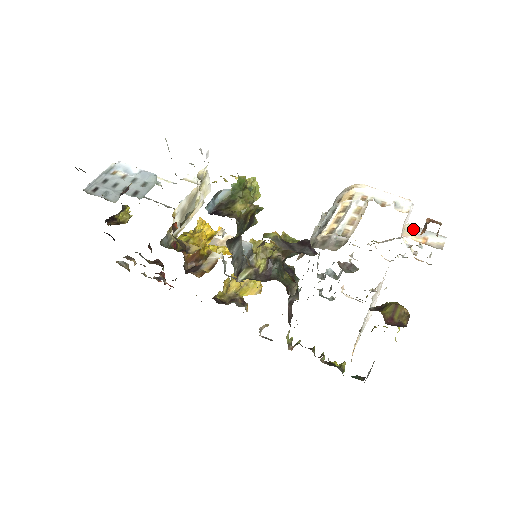
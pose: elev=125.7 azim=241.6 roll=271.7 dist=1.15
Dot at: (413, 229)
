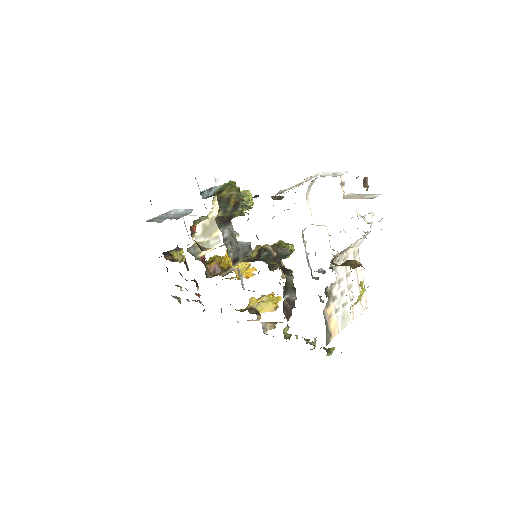
Dot at: (355, 195)
